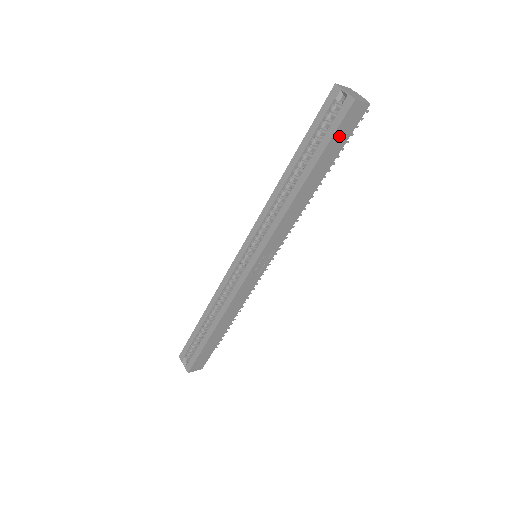
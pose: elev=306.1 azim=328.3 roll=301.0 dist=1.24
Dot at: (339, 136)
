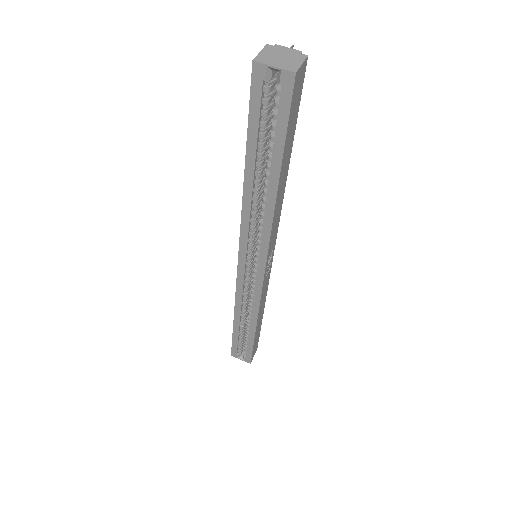
Dot at: (292, 116)
